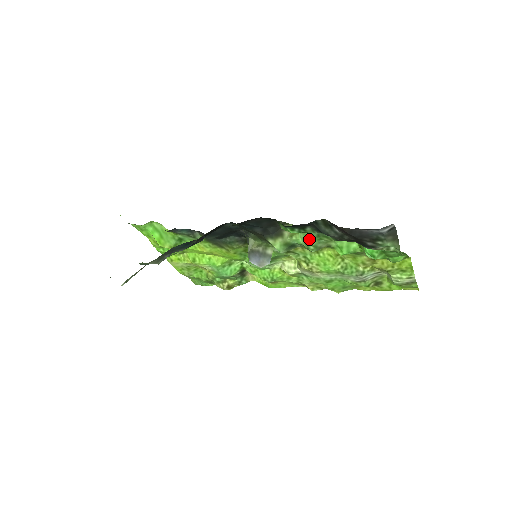
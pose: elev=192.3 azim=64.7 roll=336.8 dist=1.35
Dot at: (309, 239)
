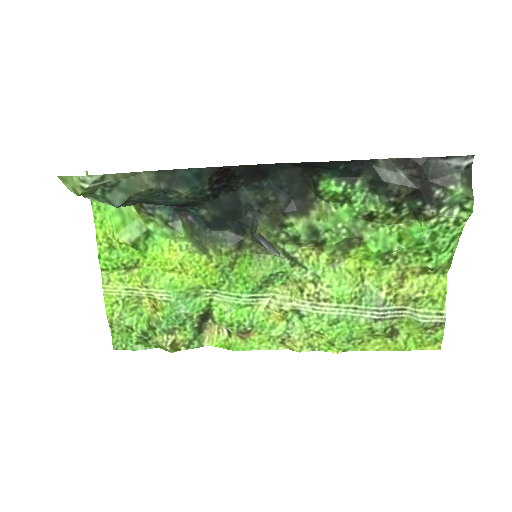
Dot at: (343, 219)
